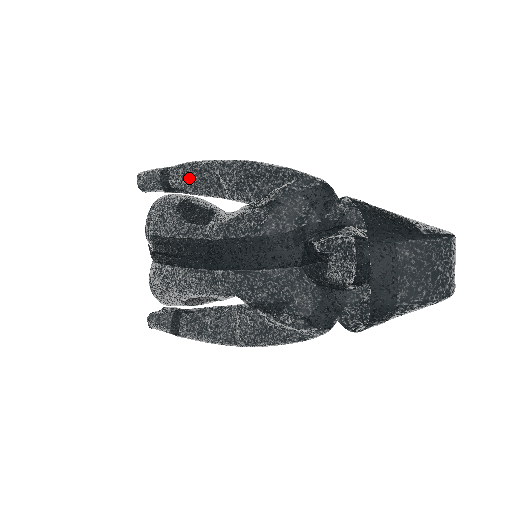
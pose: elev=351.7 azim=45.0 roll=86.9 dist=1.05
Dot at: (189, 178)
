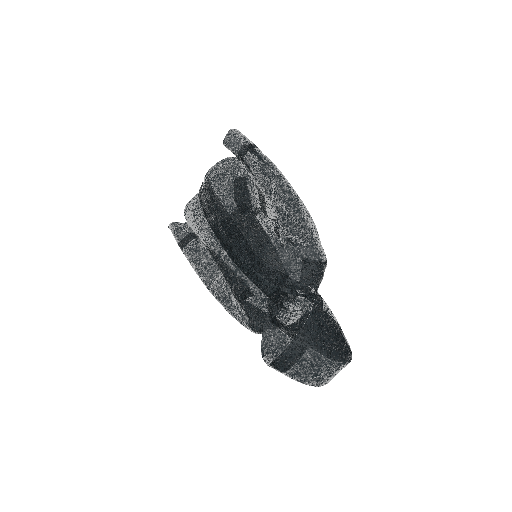
Dot at: (257, 170)
